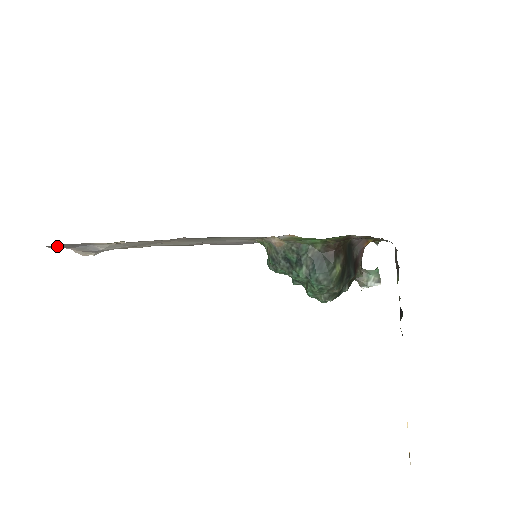
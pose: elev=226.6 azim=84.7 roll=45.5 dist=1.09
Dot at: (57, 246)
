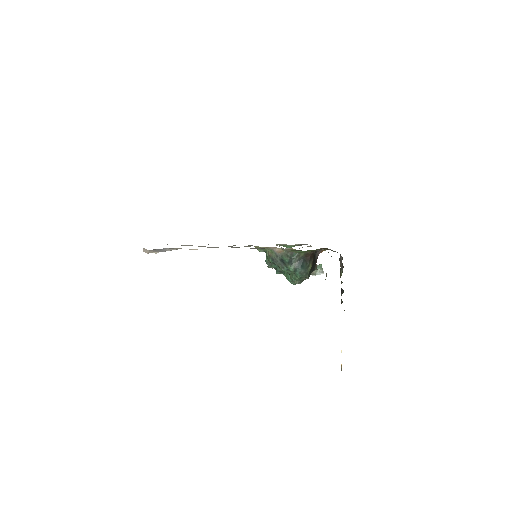
Dot at: occluded
